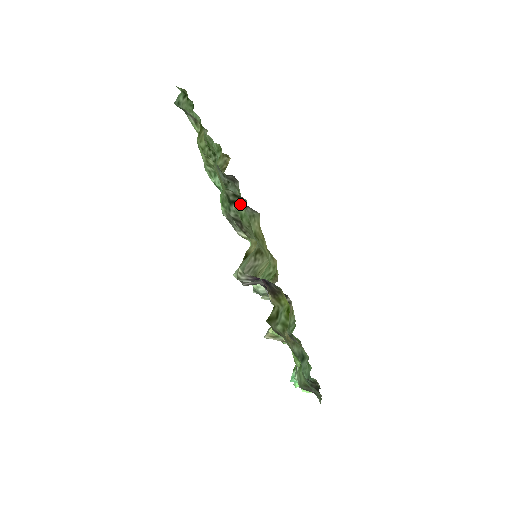
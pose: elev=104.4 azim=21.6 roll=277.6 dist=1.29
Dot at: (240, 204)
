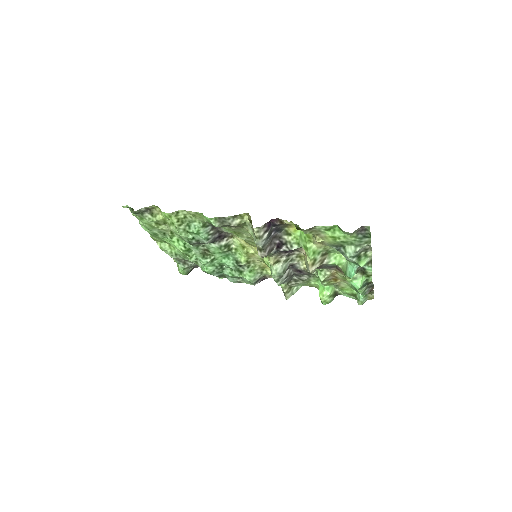
Dot at: occluded
